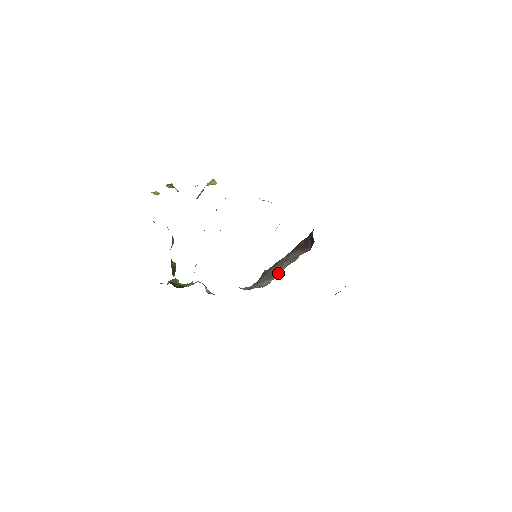
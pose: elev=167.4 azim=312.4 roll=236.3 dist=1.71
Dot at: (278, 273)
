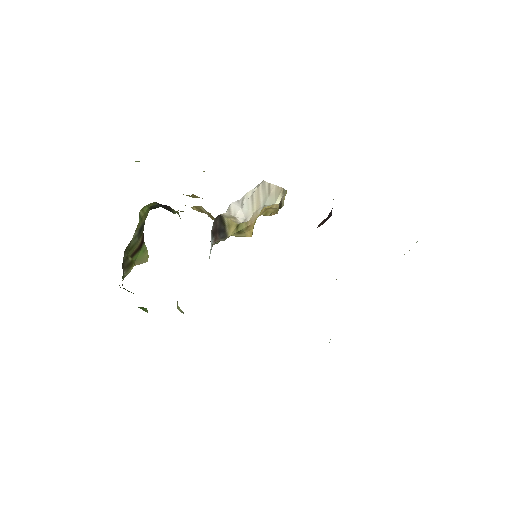
Dot at: occluded
